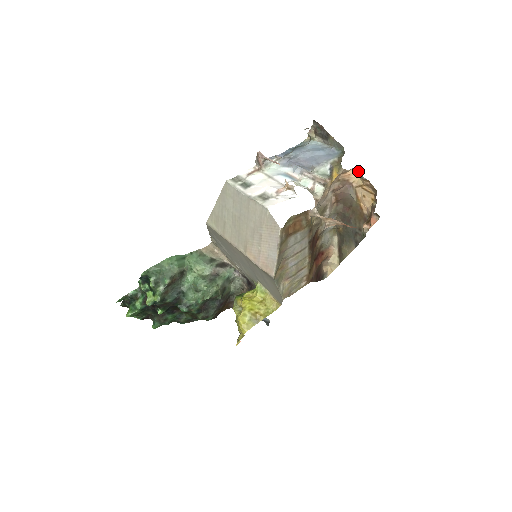
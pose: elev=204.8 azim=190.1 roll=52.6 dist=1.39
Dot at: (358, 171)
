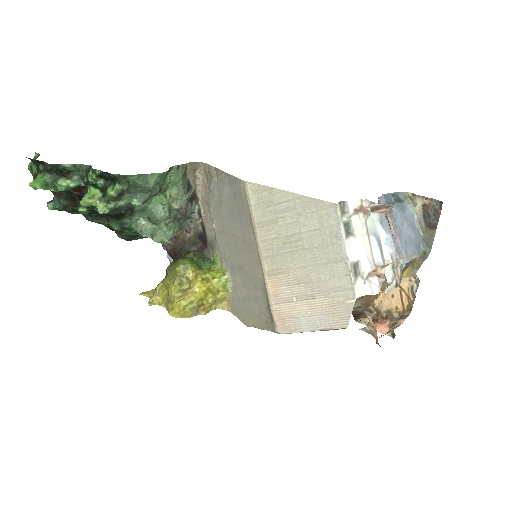
Dot at: (417, 282)
